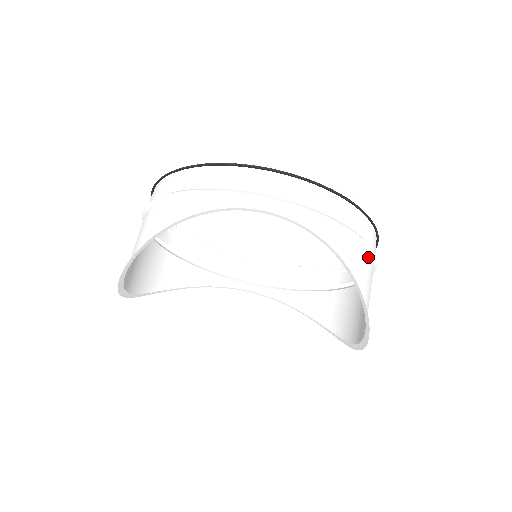
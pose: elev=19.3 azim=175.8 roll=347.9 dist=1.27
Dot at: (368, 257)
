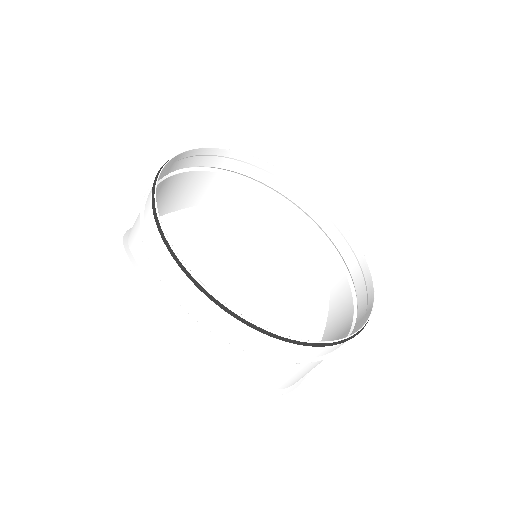
Dot at: (296, 364)
